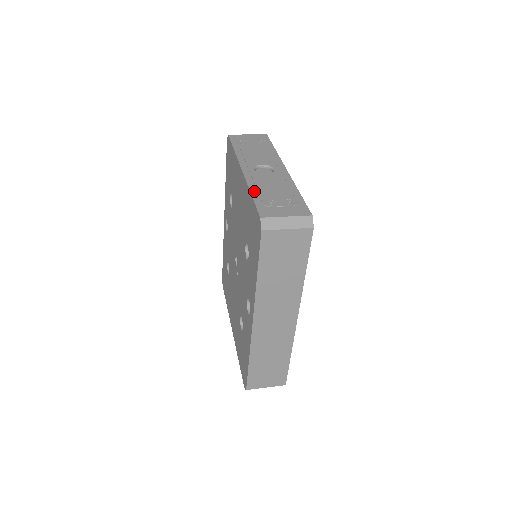
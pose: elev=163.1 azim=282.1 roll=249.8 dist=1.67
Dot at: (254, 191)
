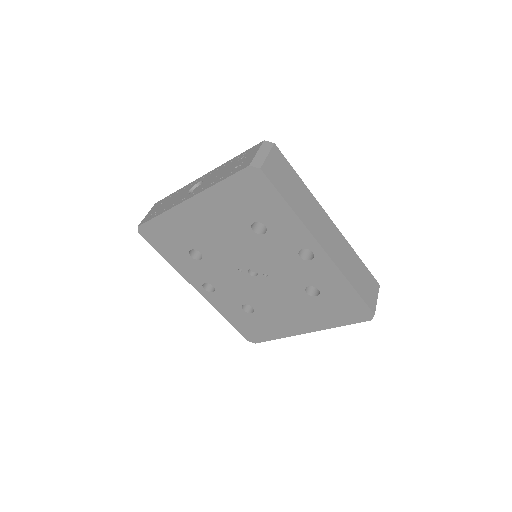
Dot at: (217, 181)
